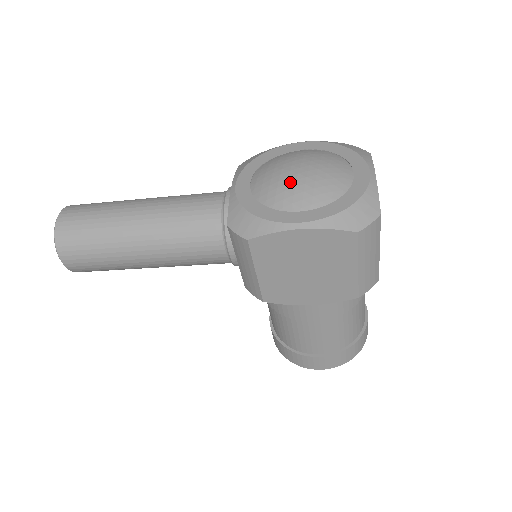
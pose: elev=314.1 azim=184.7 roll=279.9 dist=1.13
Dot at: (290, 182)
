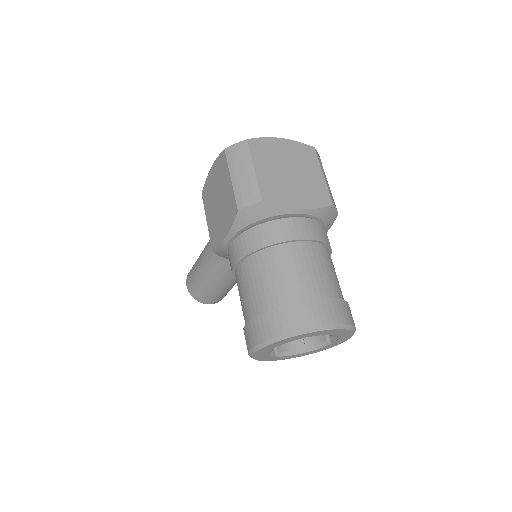
Dot at: occluded
